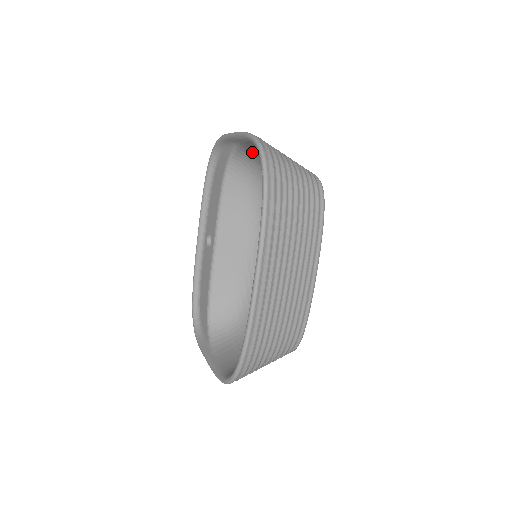
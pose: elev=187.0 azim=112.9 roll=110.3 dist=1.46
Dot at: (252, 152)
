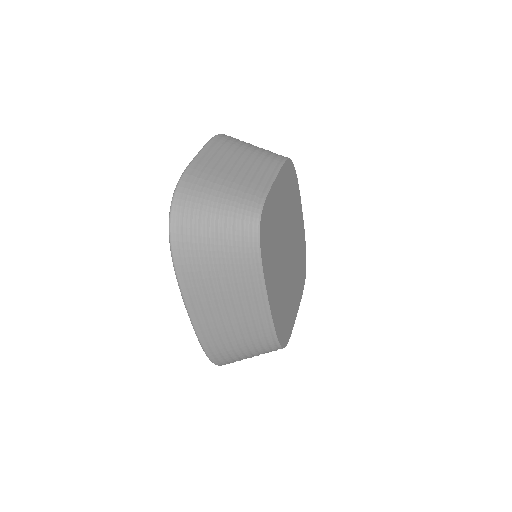
Dot at: occluded
